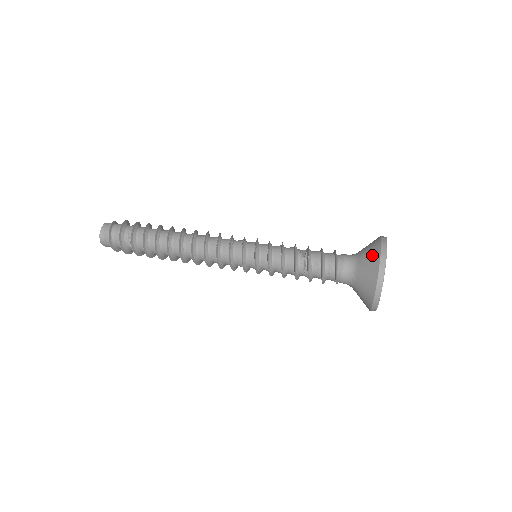
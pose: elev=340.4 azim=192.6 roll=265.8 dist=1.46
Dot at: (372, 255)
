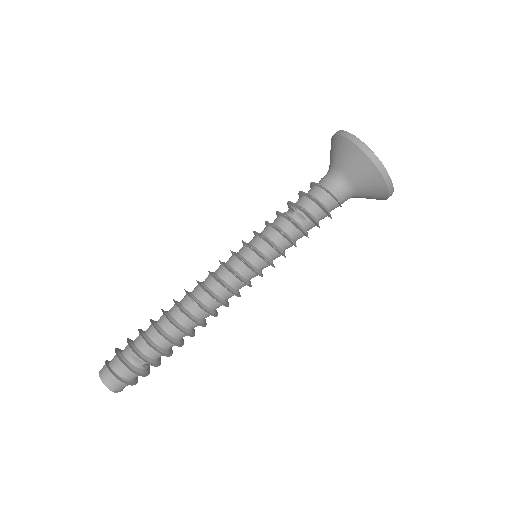
Dot at: (342, 149)
